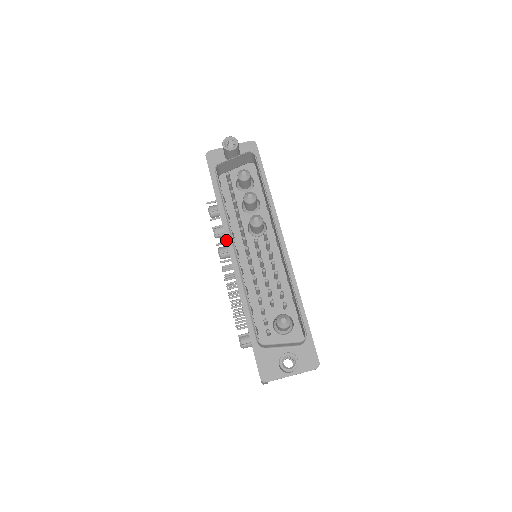
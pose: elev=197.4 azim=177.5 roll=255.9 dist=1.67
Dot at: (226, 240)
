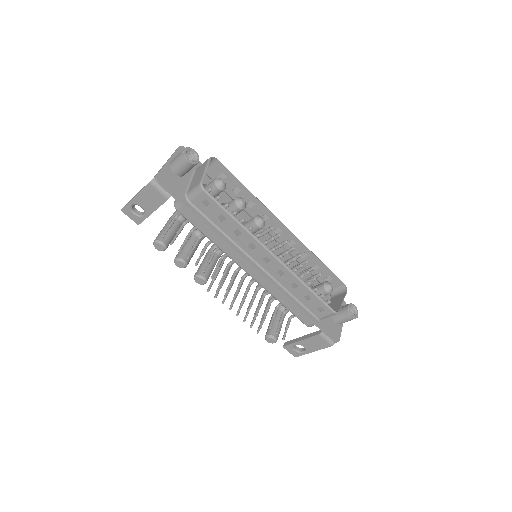
Dot at: (241, 256)
